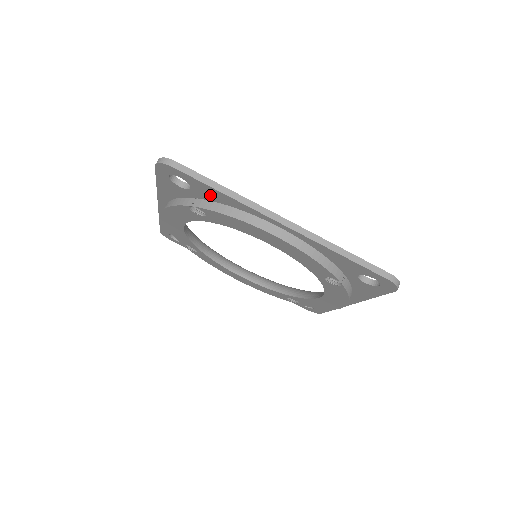
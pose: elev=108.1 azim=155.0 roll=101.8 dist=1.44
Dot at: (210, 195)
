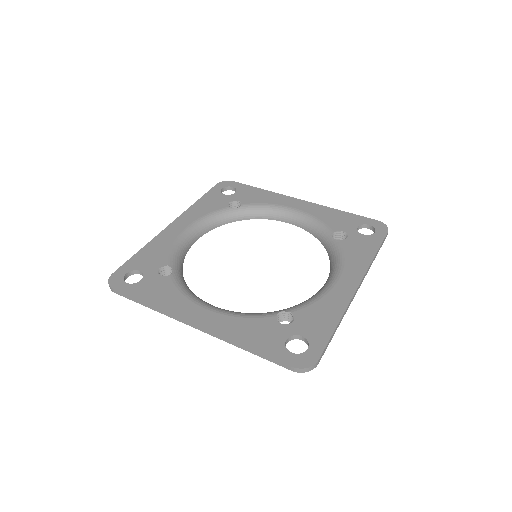
Dot at: occluded
